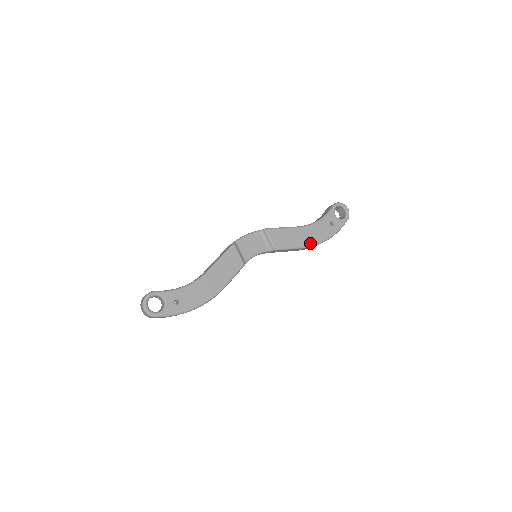
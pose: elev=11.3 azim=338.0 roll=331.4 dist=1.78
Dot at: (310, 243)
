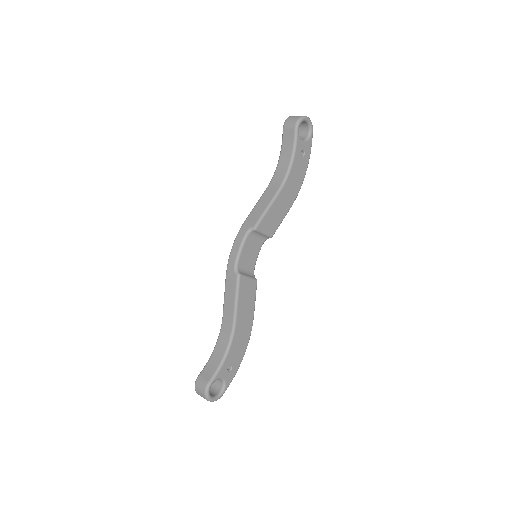
Dot at: (295, 196)
